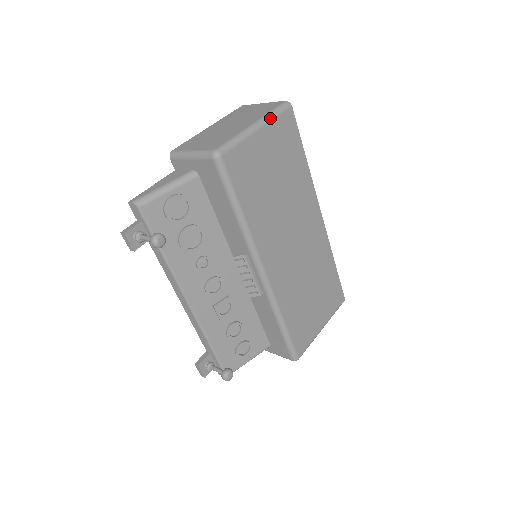
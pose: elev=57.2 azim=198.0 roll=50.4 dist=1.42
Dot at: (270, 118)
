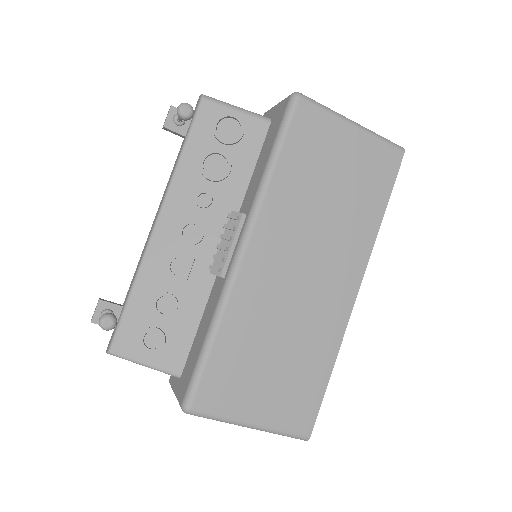
Dot at: (373, 134)
